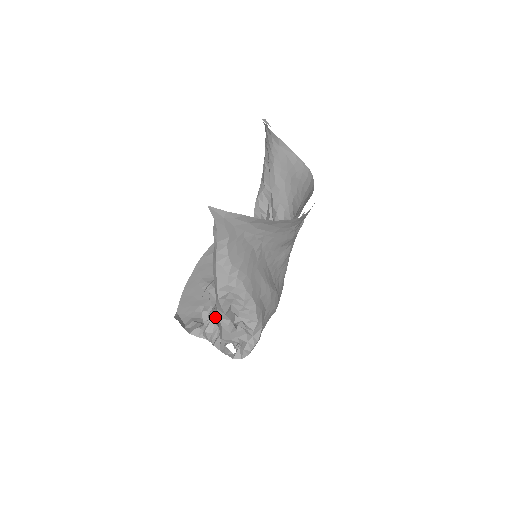
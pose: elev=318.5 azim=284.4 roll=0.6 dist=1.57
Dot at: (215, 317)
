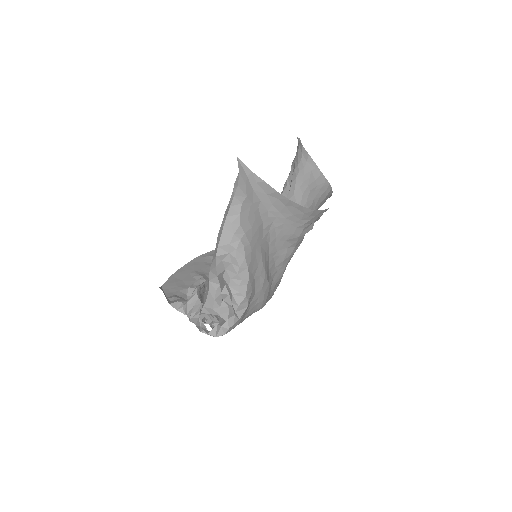
Dot at: (200, 295)
